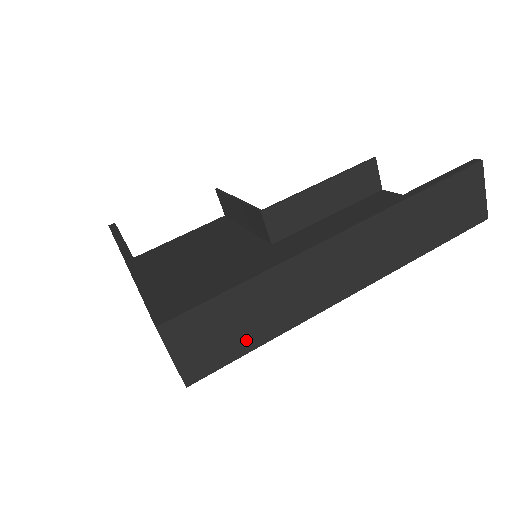
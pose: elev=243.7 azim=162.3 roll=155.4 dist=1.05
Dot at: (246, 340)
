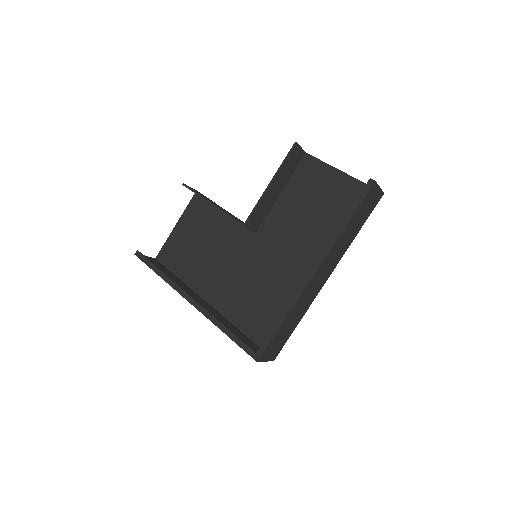
Dot at: (290, 332)
